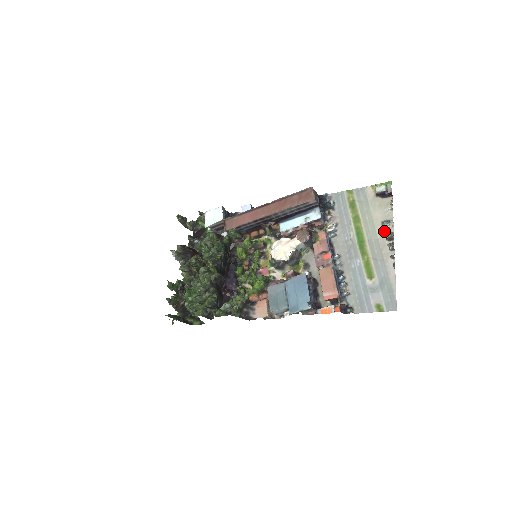
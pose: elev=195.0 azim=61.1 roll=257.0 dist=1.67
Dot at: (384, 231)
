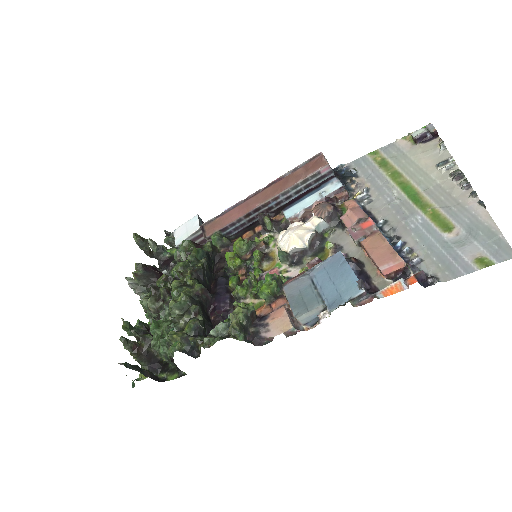
Dot at: (444, 173)
